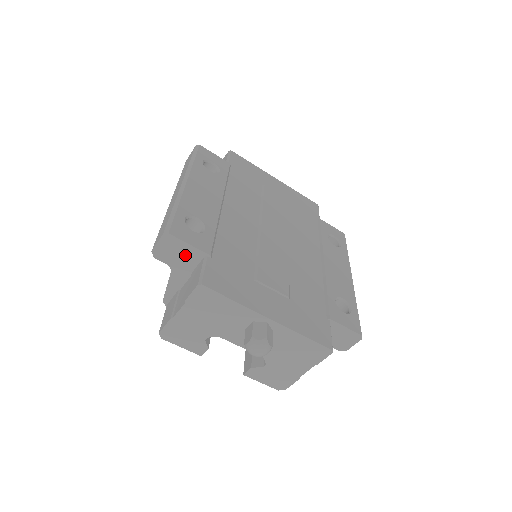
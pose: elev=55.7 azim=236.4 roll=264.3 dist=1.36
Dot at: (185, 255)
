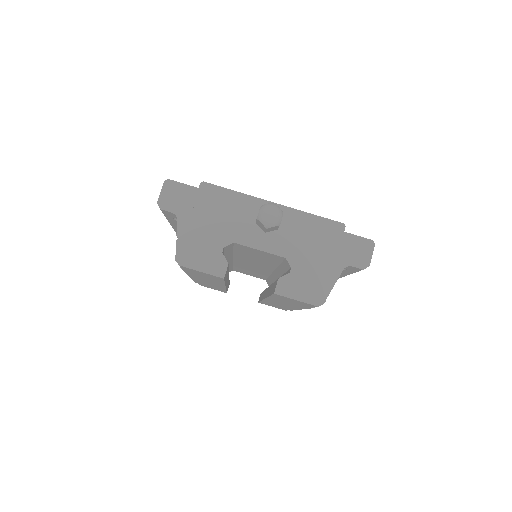
Dot at: (186, 197)
